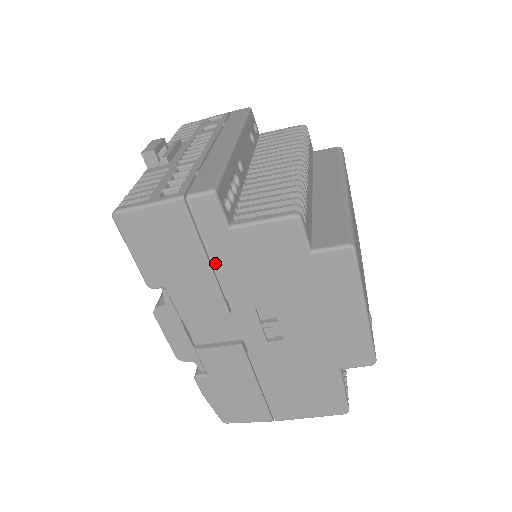
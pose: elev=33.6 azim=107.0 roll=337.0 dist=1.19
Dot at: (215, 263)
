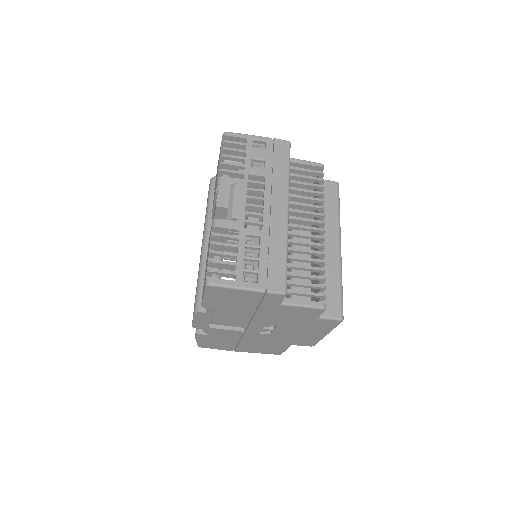
Dot at: (258, 311)
